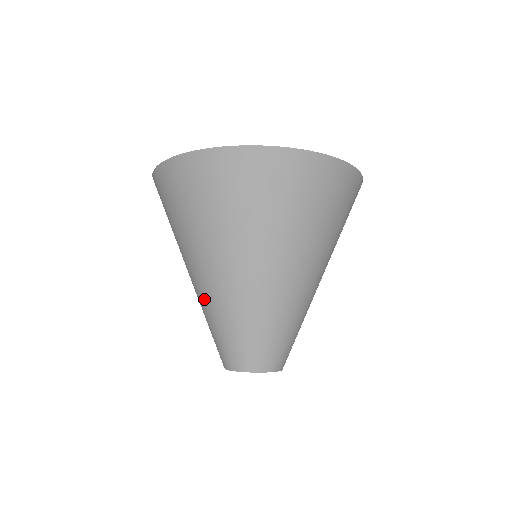
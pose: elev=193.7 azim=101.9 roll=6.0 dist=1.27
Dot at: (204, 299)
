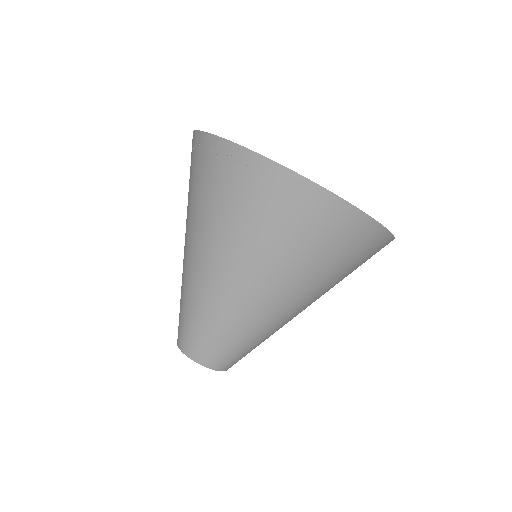
Dot at: (202, 291)
